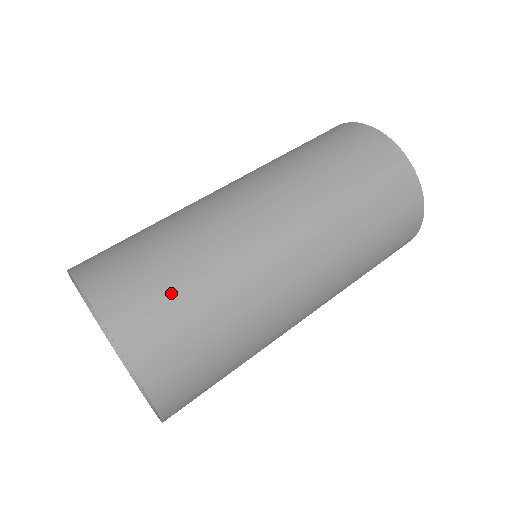
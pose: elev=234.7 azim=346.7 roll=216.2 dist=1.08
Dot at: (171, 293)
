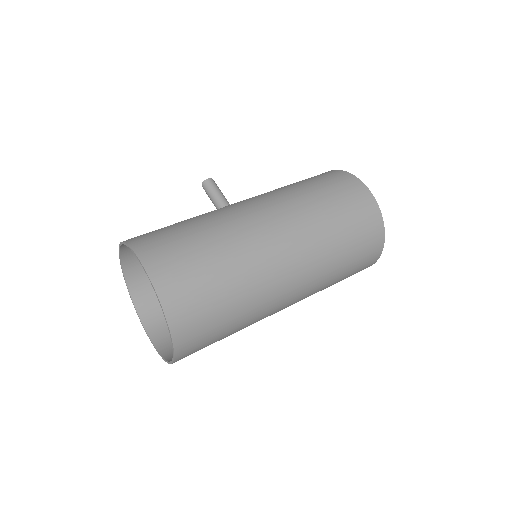
Dot at: (212, 302)
